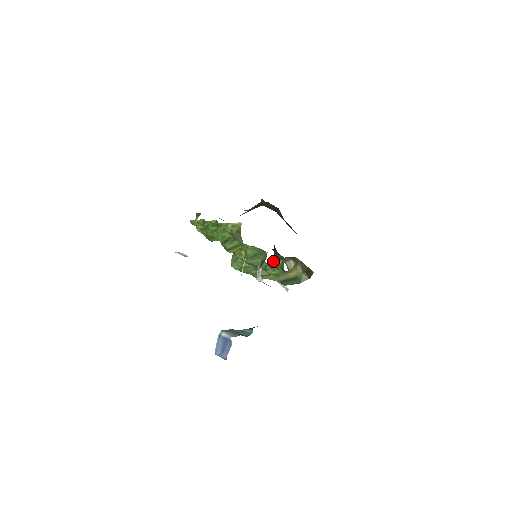
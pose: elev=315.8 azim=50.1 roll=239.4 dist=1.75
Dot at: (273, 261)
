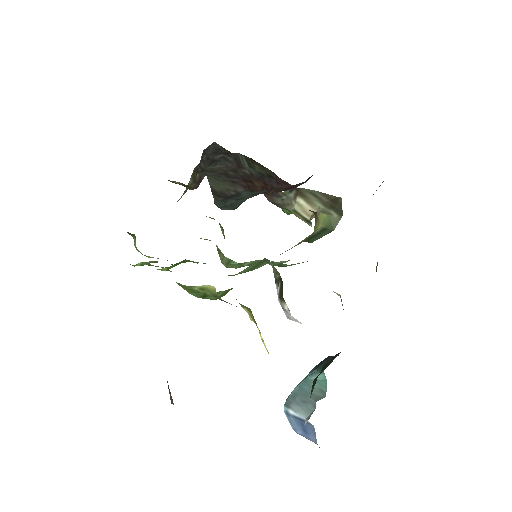
Dot at: occluded
